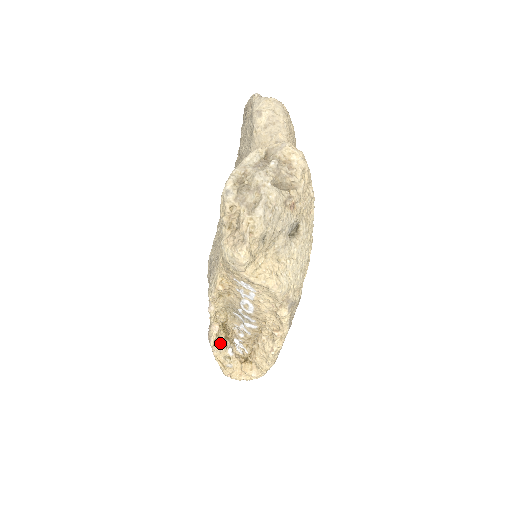
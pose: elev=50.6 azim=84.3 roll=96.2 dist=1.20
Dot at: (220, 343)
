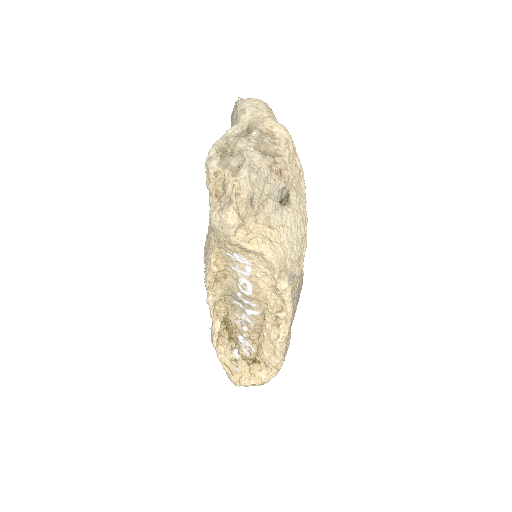
Dot at: (224, 343)
